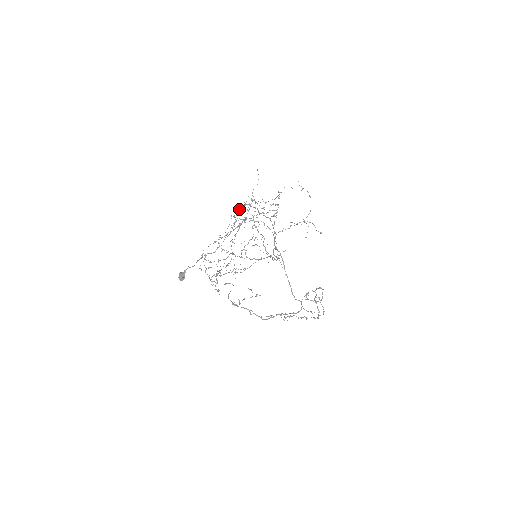
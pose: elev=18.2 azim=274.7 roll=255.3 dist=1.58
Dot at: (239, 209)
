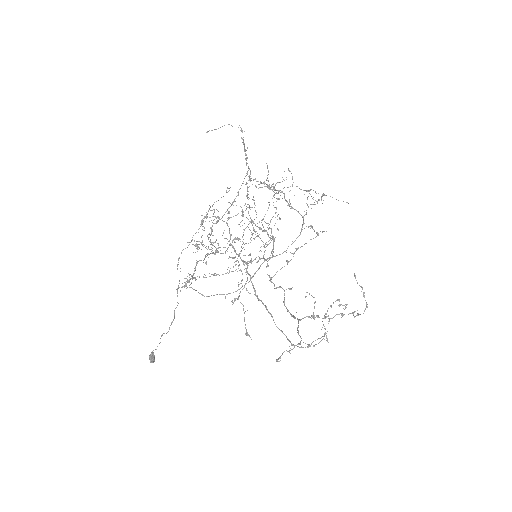
Dot at: (204, 218)
